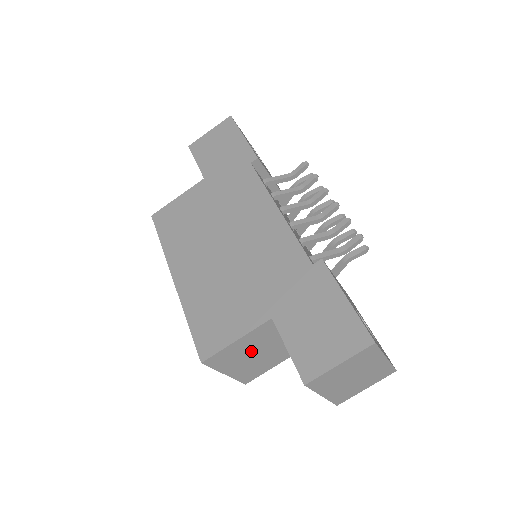
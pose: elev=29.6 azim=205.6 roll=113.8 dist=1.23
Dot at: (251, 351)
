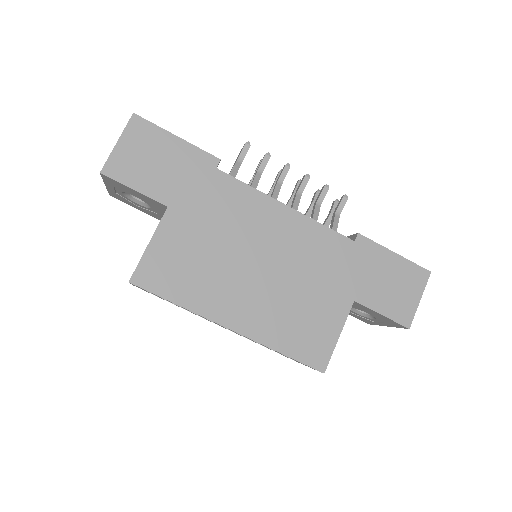
Dot at: occluded
